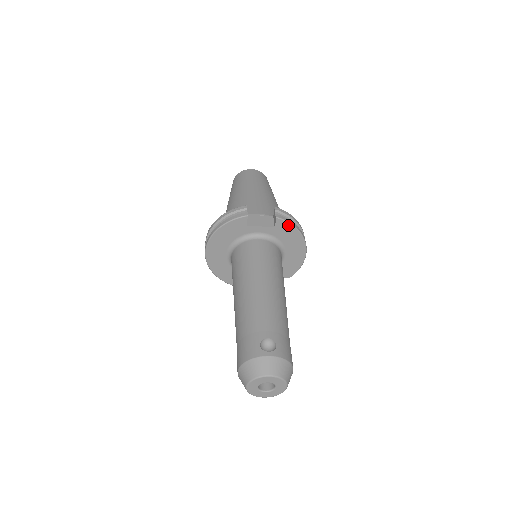
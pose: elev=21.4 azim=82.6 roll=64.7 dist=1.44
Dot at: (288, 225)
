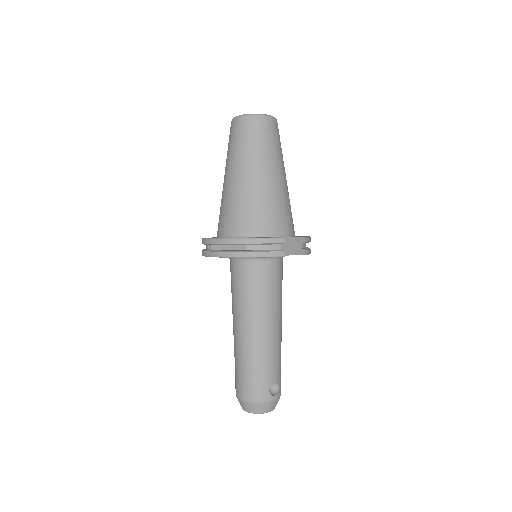
Dot at: occluded
